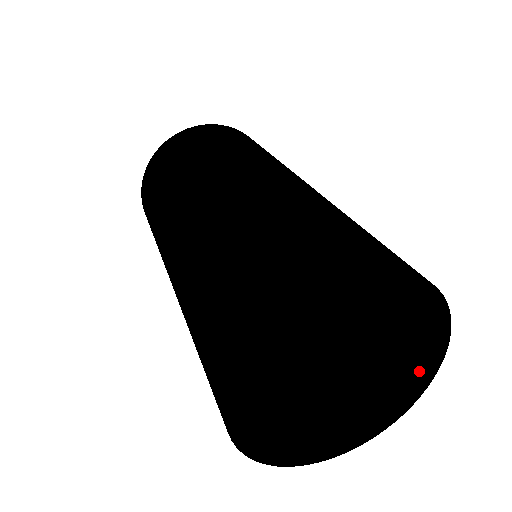
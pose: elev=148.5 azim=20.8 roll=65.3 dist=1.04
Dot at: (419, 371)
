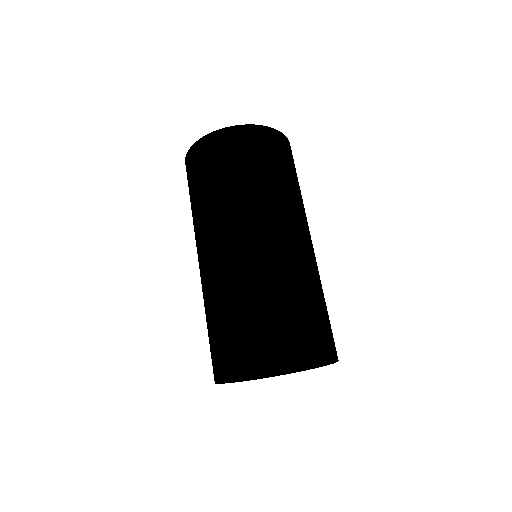
Dot at: (287, 373)
